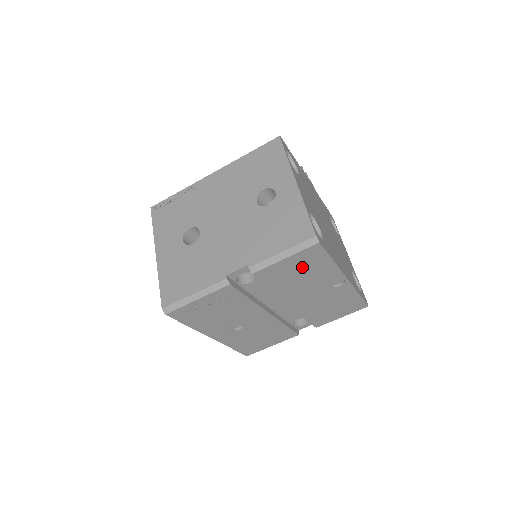
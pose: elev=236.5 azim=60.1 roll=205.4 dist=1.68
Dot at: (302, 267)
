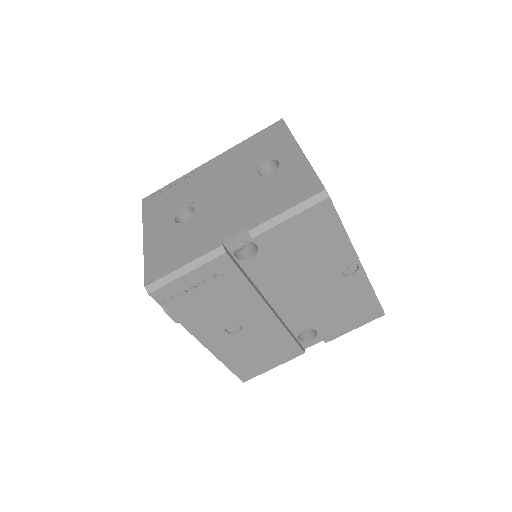
Dot at: (310, 236)
